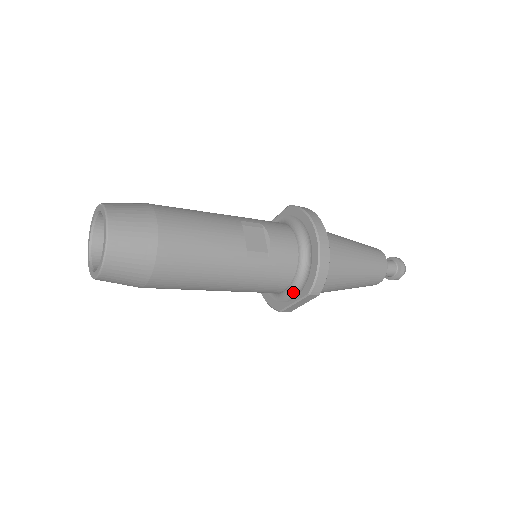
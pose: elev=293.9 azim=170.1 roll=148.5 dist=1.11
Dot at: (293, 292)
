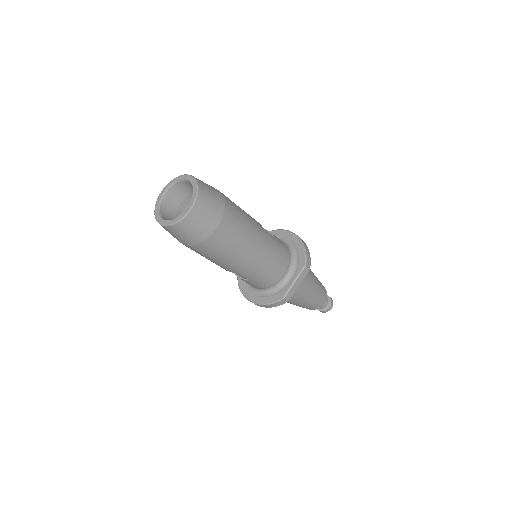
Dot at: (290, 275)
